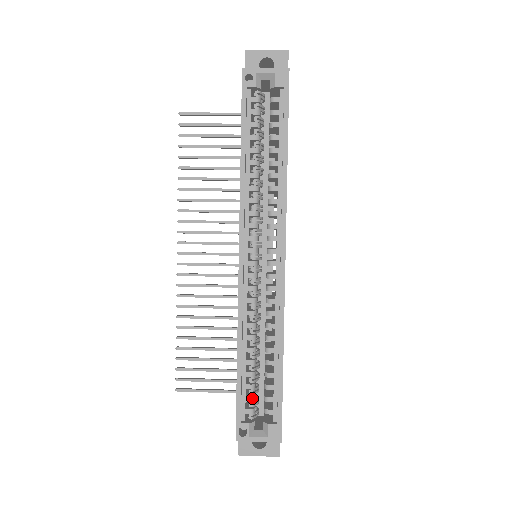
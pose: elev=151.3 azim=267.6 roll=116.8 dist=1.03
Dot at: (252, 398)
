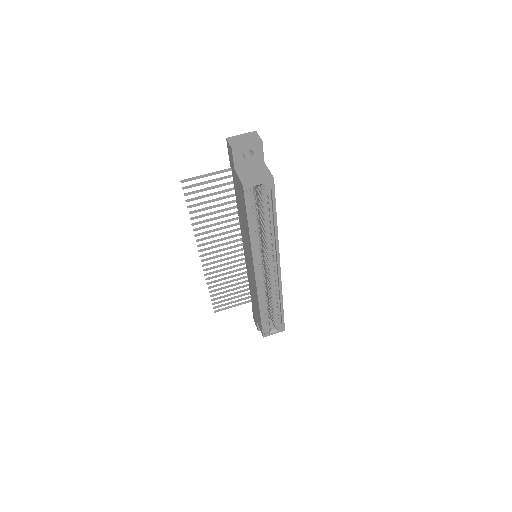
Dot at: (268, 320)
